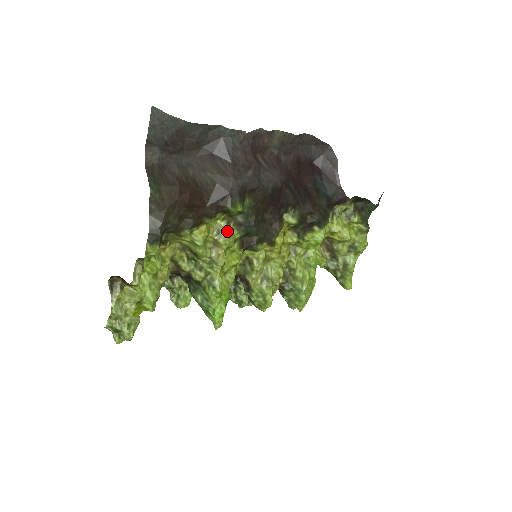
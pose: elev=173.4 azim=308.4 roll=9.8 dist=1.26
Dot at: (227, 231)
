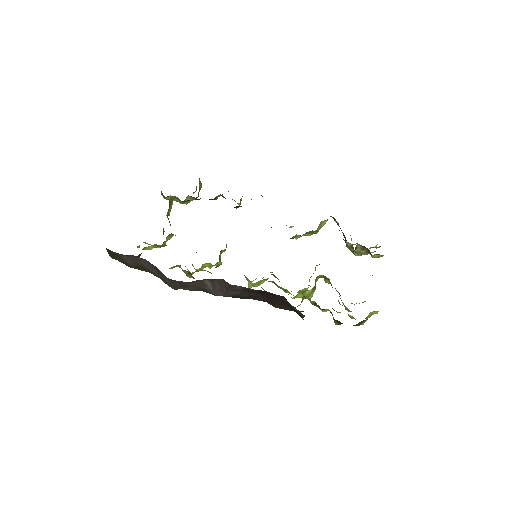
Dot at: (188, 275)
